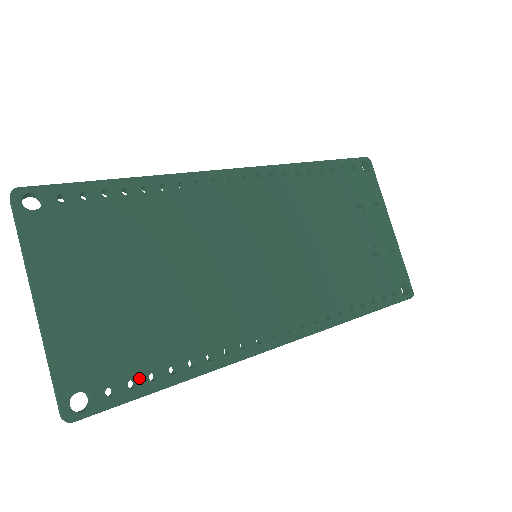
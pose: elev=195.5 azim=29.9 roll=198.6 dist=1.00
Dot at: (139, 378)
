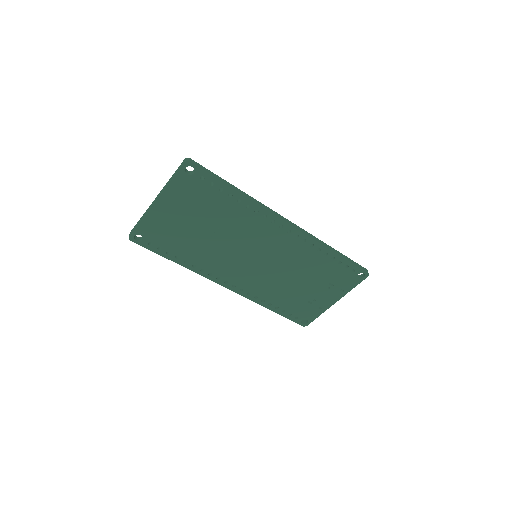
Dot at: (163, 249)
